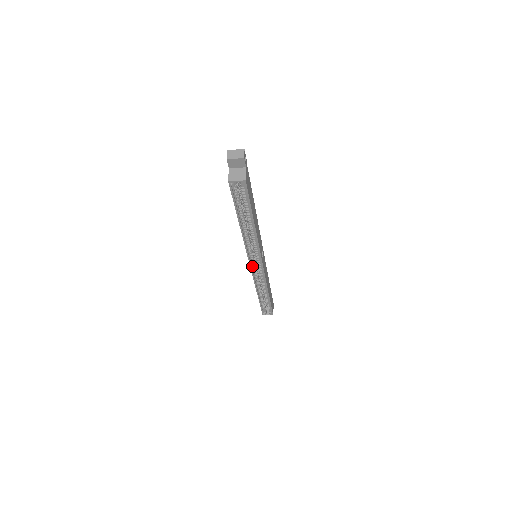
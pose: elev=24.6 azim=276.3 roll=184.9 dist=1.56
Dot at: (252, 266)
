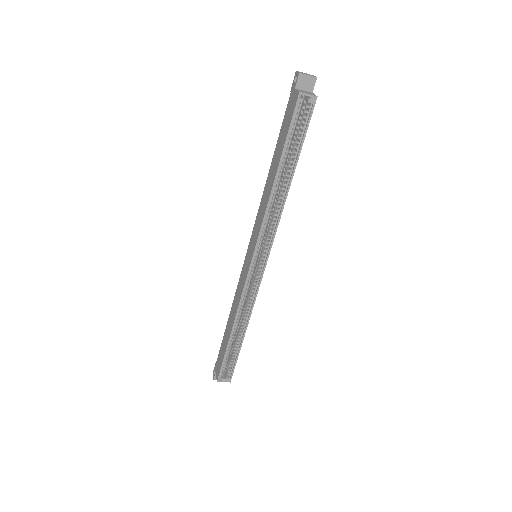
Dot at: (251, 265)
